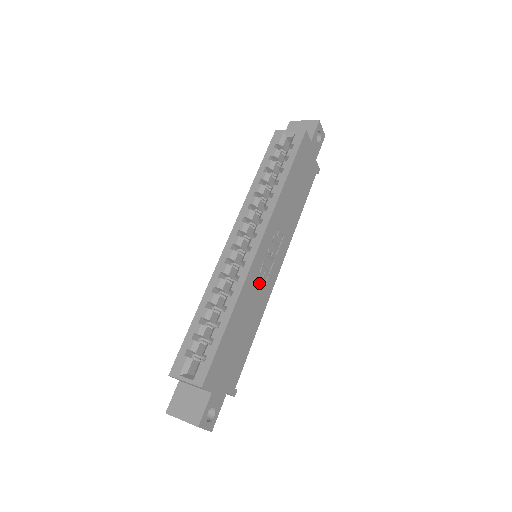
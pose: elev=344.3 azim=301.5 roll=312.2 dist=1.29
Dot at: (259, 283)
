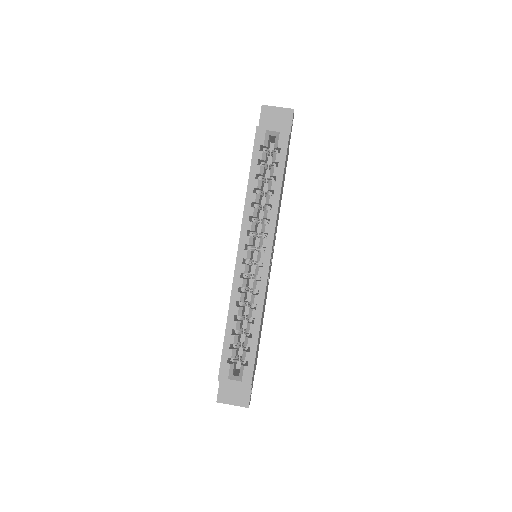
Dot at: (267, 284)
